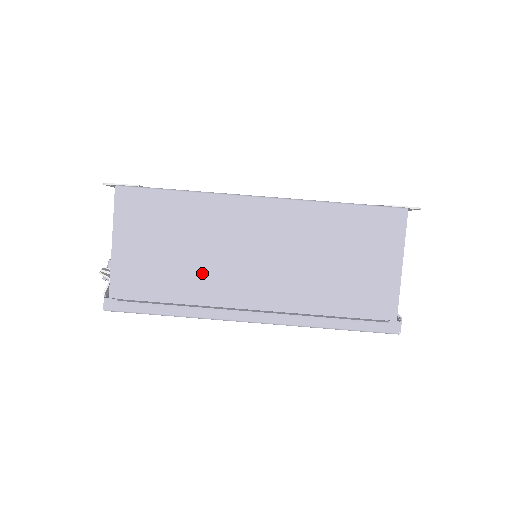
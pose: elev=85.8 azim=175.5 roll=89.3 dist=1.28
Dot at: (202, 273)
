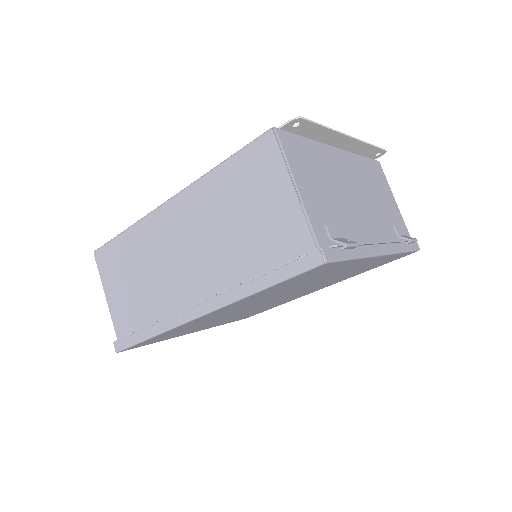
Dot at: (157, 290)
